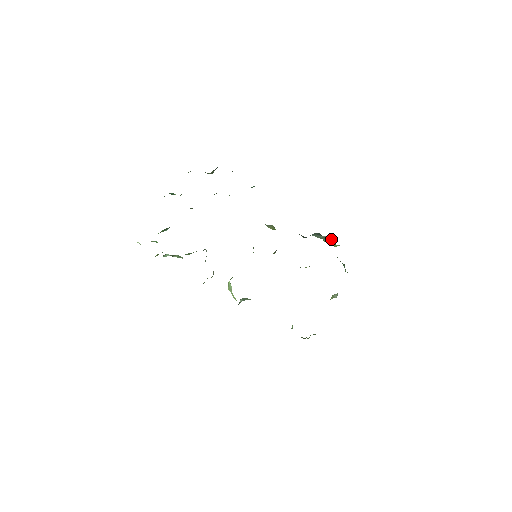
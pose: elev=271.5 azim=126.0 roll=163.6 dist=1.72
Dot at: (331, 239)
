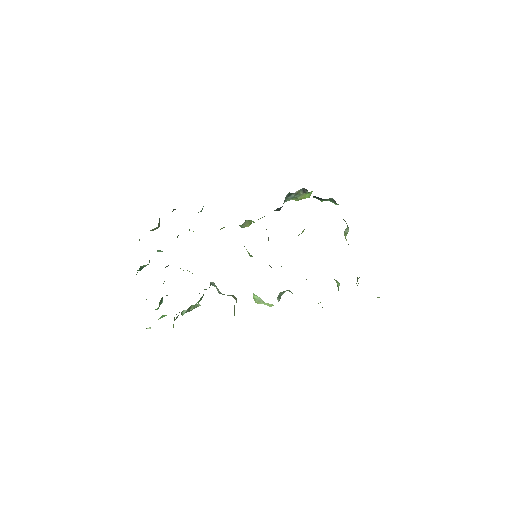
Dot at: (302, 190)
